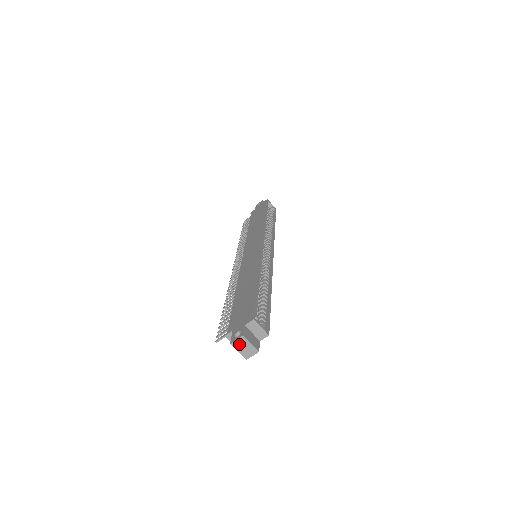
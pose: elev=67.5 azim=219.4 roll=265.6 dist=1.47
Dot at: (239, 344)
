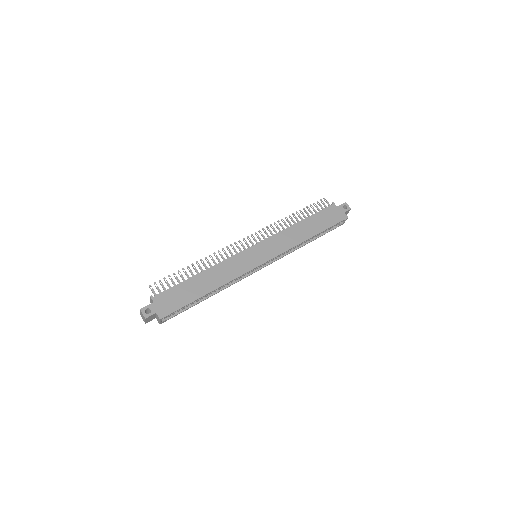
Dot at: (142, 314)
